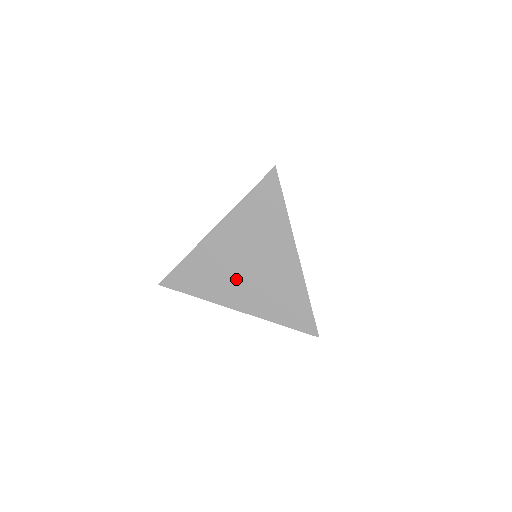
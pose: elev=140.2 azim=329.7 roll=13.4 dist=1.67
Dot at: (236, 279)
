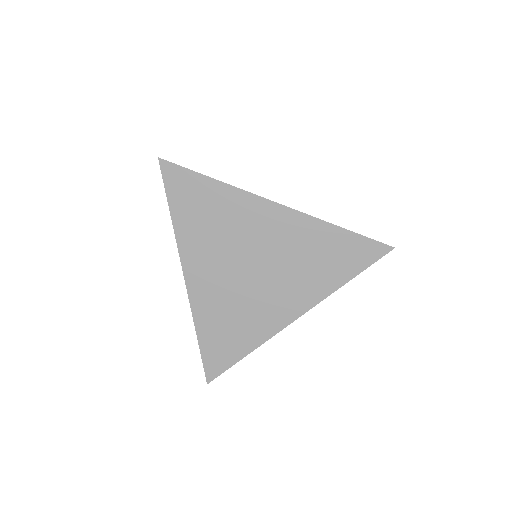
Dot at: (258, 294)
